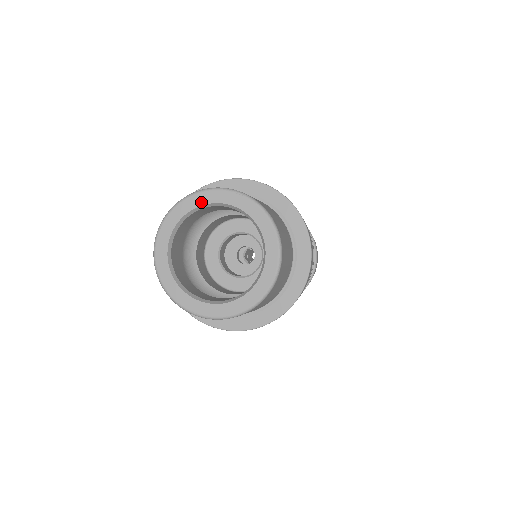
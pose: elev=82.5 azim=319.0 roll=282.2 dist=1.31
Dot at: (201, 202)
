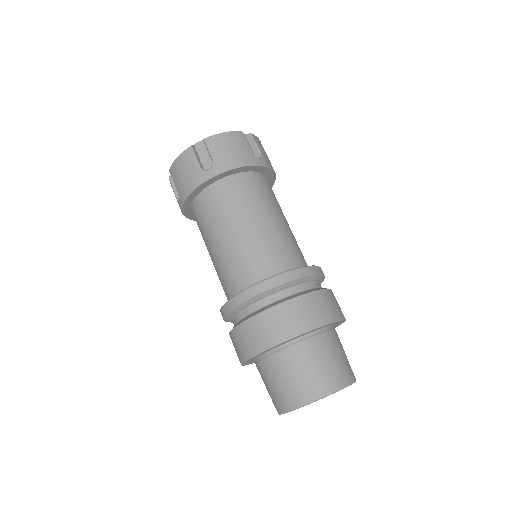
Dot at: (303, 406)
